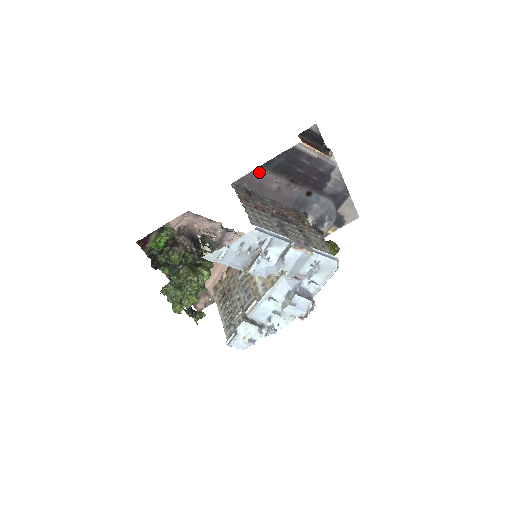
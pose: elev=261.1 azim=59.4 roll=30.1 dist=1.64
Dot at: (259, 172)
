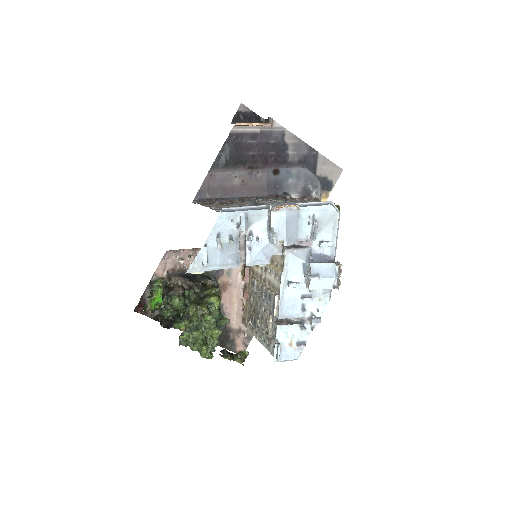
Dot at: (213, 176)
